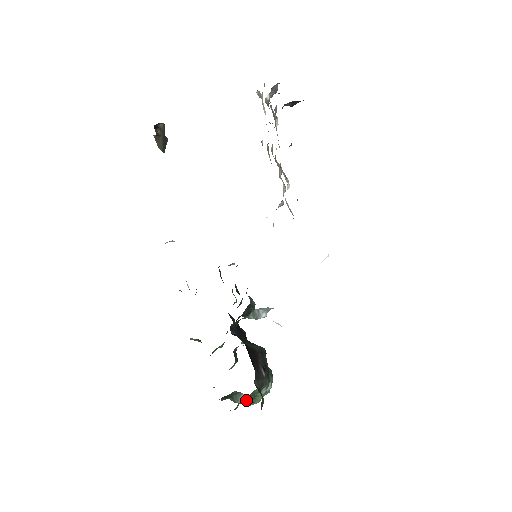
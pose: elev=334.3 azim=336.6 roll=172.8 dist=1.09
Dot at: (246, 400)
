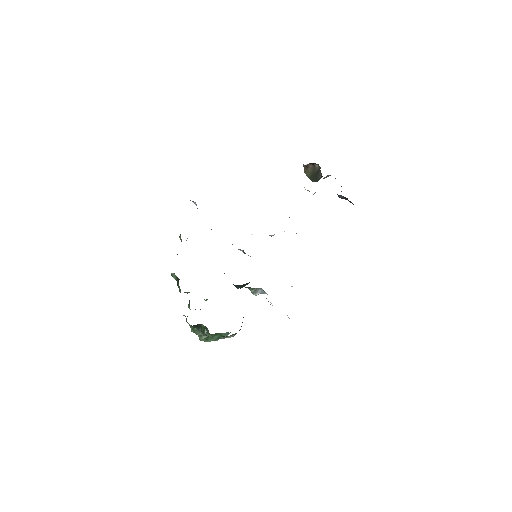
Dot at: (214, 335)
